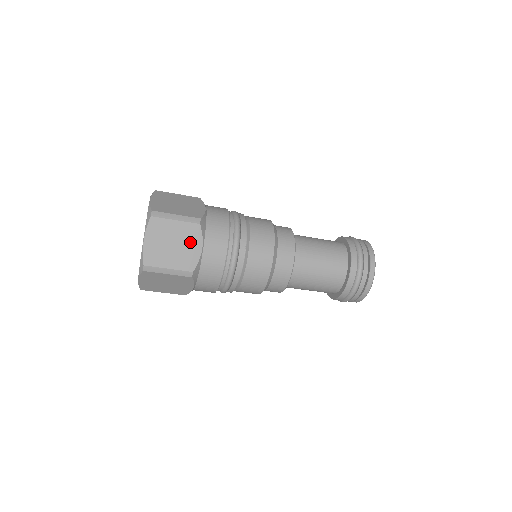
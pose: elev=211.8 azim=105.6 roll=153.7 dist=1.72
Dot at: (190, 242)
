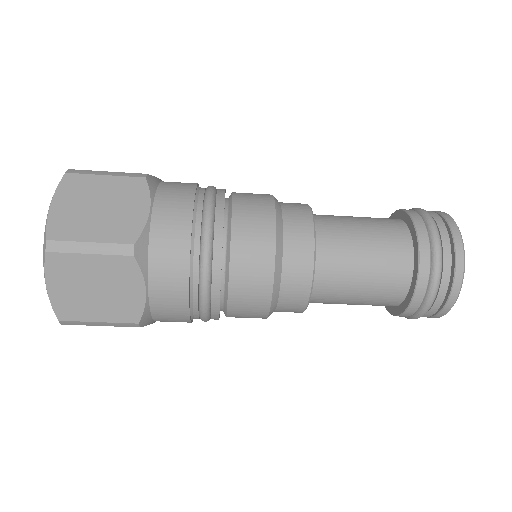
Dot at: (123, 284)
